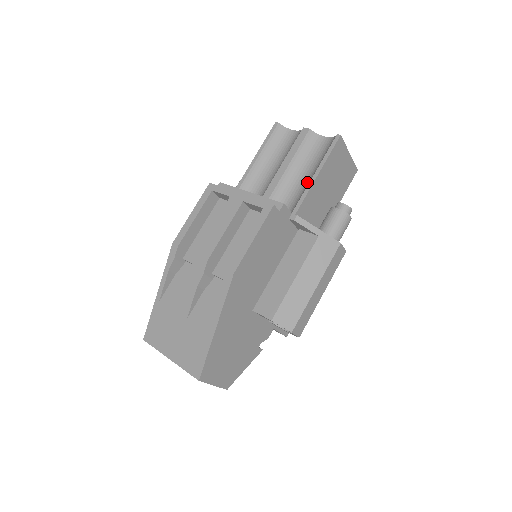
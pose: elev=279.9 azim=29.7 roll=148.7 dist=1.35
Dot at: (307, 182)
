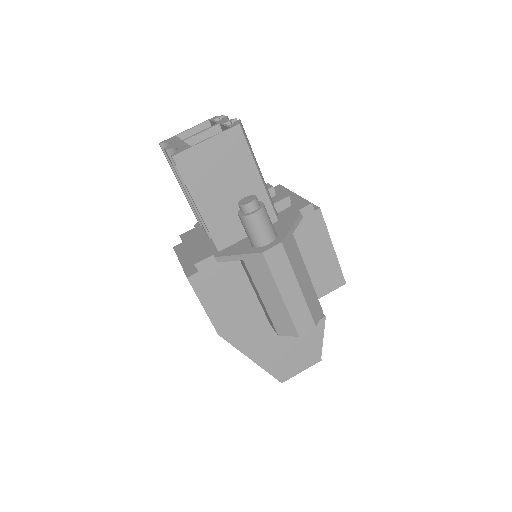
Dot at: occluded
